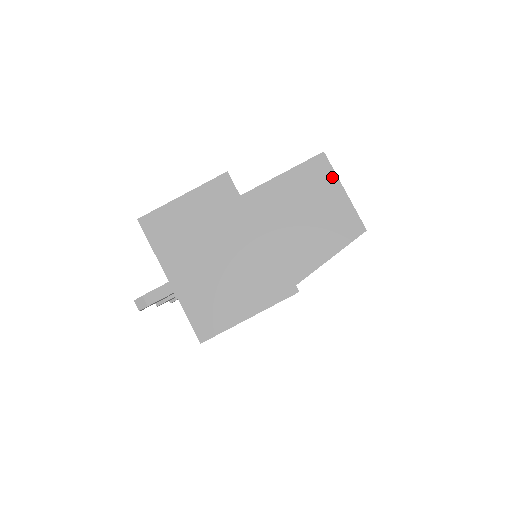
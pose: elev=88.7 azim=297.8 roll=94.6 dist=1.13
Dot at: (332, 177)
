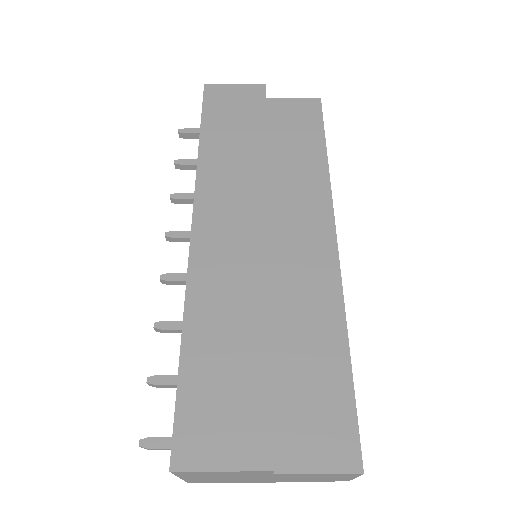
Dot at: (354, 476)
